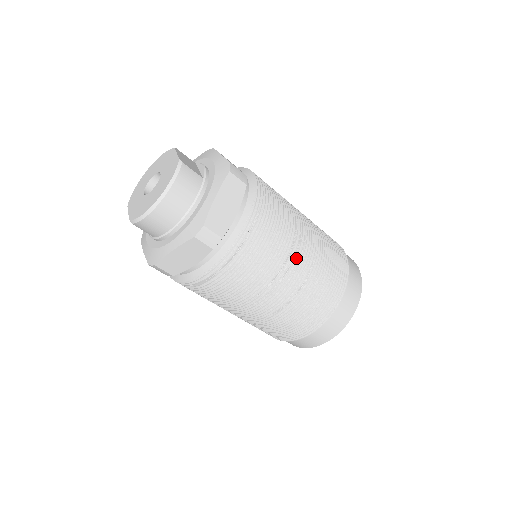
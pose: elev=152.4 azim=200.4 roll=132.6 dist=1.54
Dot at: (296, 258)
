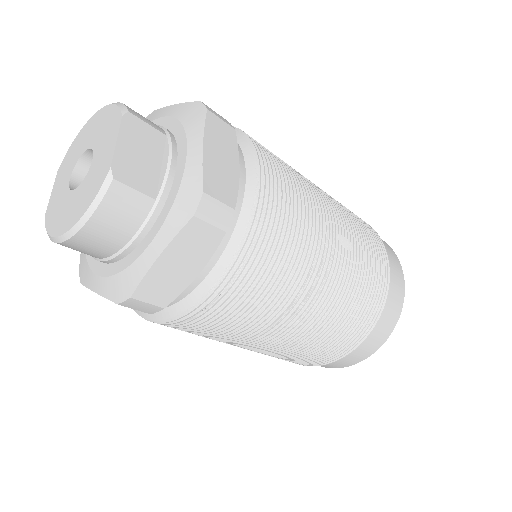
Dot at: (291, 319)
